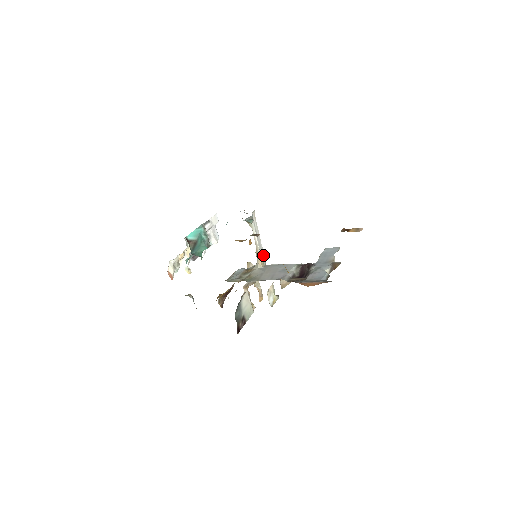
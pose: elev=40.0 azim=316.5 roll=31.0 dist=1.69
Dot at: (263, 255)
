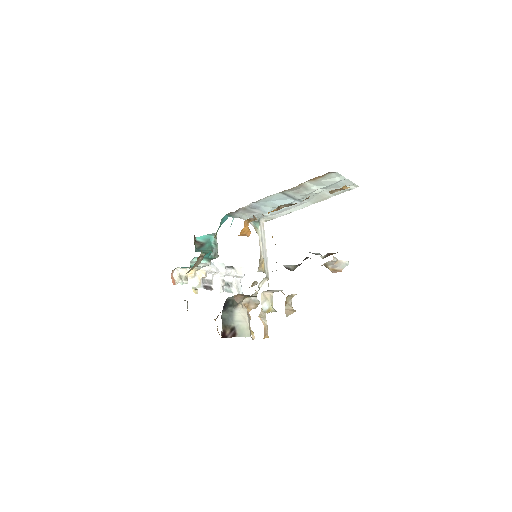
Dot at: (267, 266)
